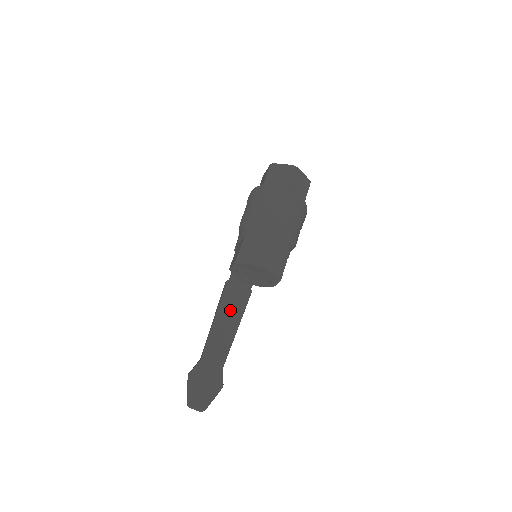
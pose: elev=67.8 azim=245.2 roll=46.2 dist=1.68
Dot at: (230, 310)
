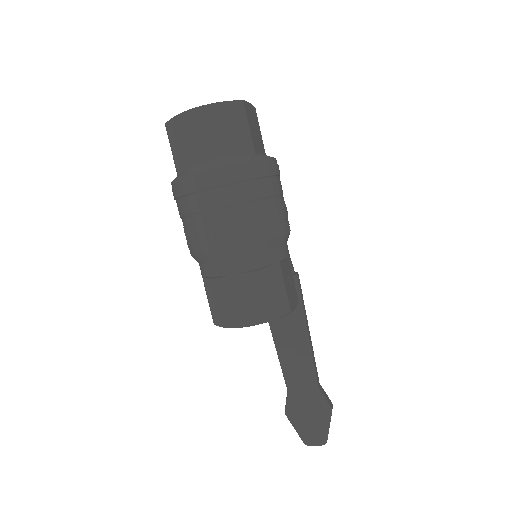
Dot at: (284, 317)
